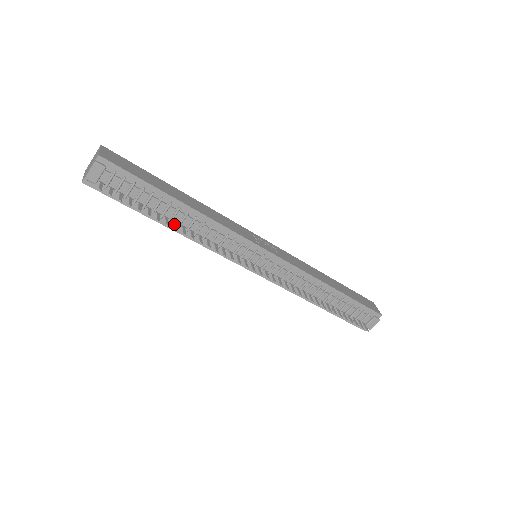
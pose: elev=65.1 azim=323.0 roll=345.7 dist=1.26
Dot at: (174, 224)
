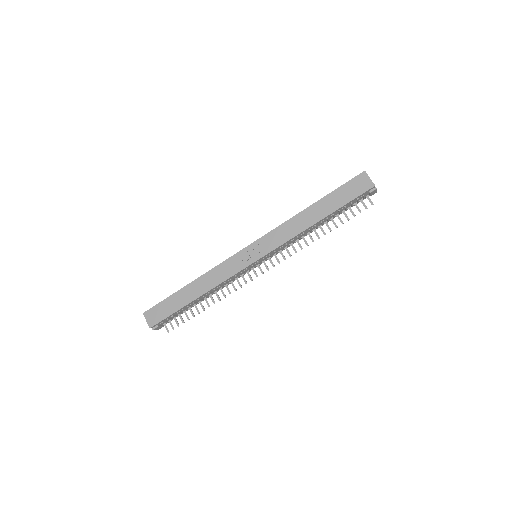
Dot at: (206, 302)
